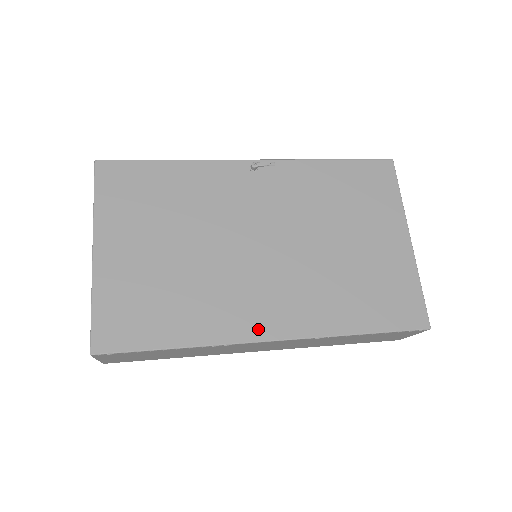
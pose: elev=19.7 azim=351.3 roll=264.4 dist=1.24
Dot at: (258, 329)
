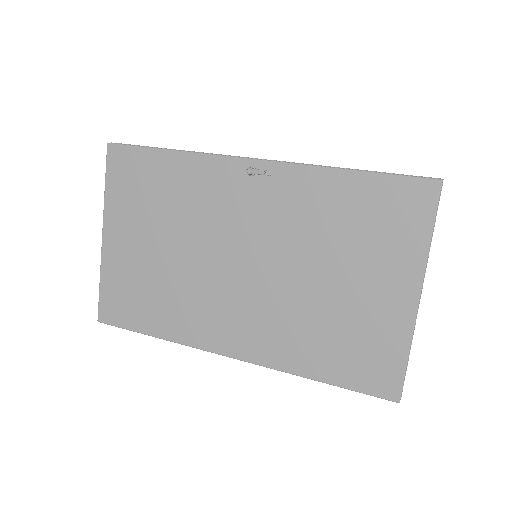
Dot at: (220, 343)
